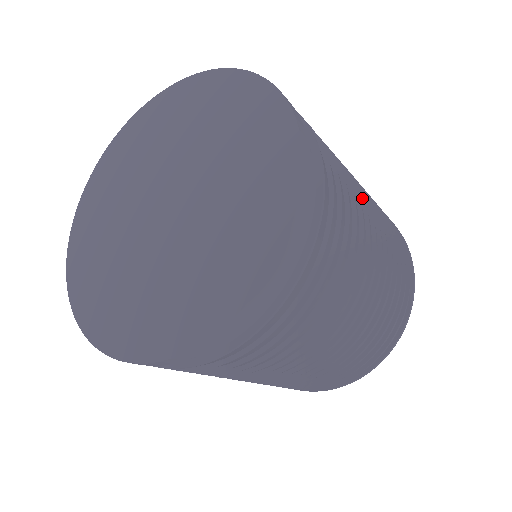
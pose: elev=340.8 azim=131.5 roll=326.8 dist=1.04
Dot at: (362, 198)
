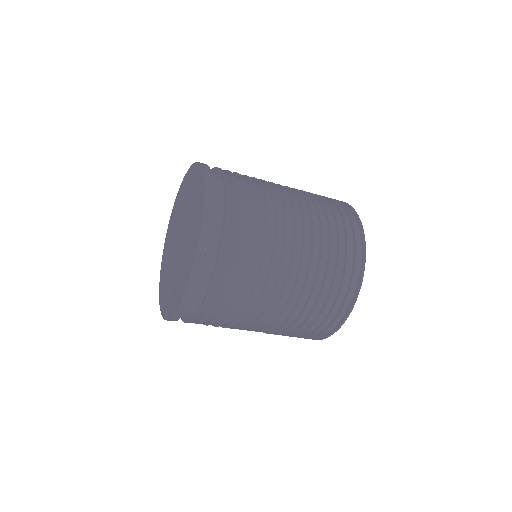
Dot at: (282, 255)
